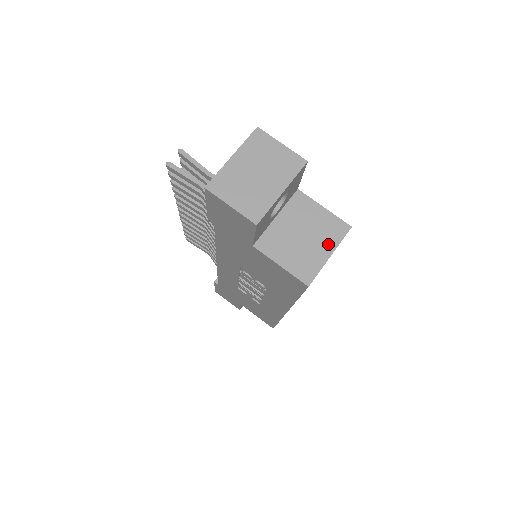
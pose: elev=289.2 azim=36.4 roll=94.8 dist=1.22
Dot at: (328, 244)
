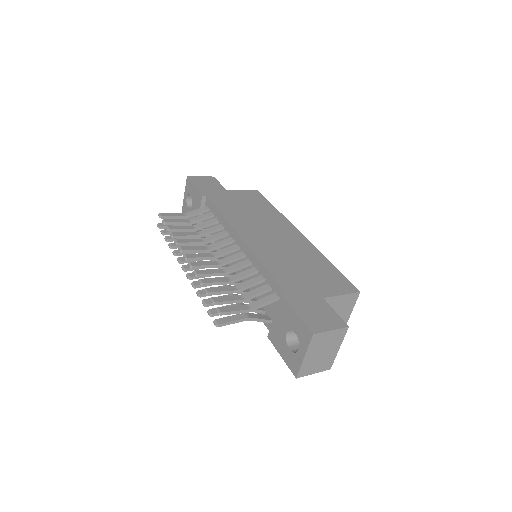
Dot at: (349, 309)
